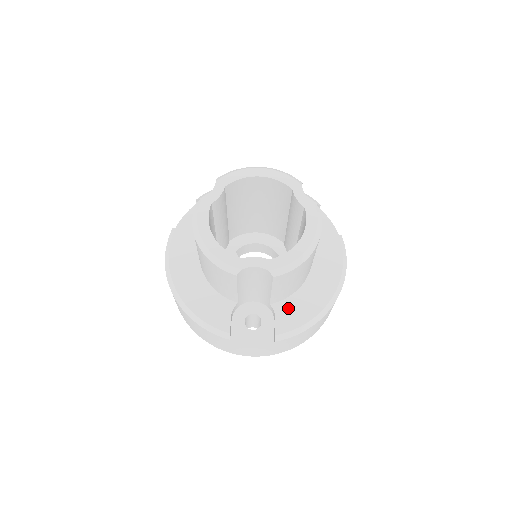
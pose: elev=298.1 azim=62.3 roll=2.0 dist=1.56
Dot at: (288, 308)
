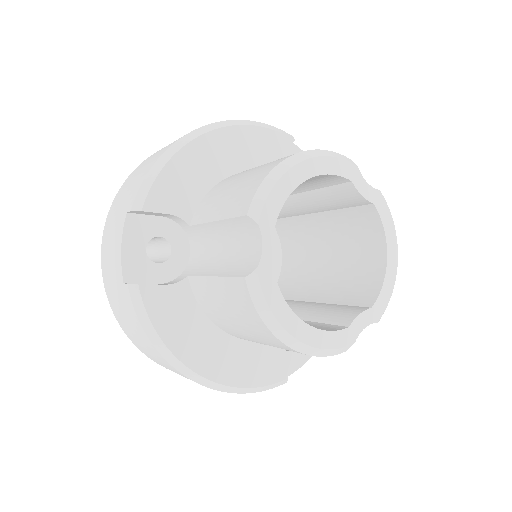
Dot at: occluded
